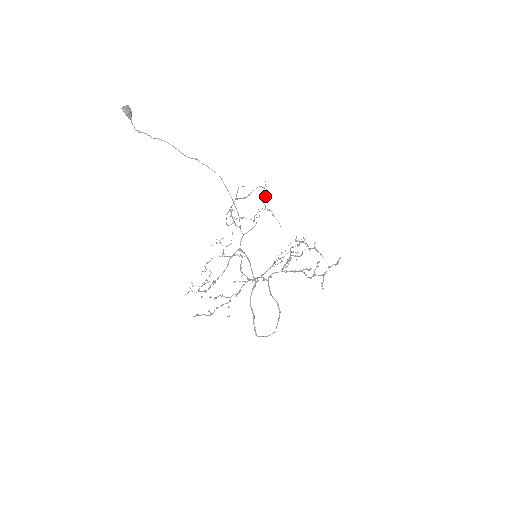
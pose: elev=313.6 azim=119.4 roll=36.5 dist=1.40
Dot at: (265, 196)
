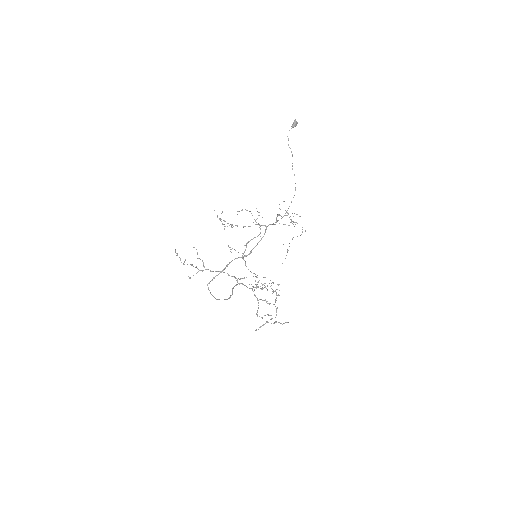
Dot at: (297, 236)
